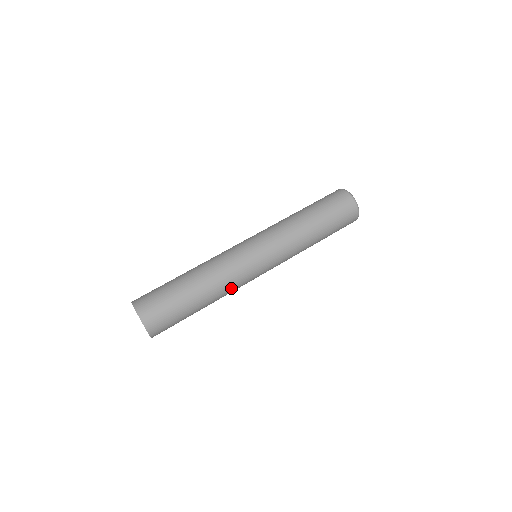
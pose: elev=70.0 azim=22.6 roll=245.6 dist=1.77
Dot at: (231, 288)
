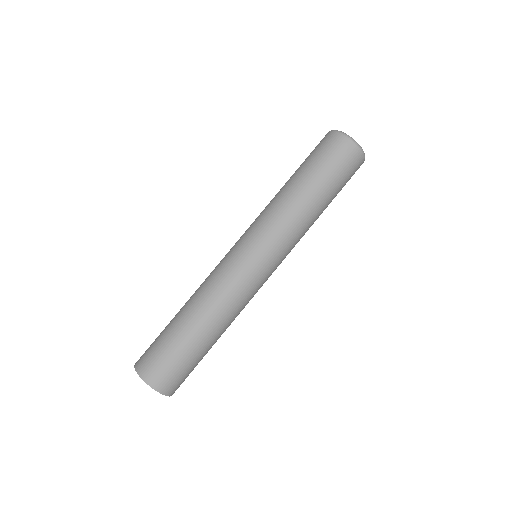
Dot at: (232, 303)
